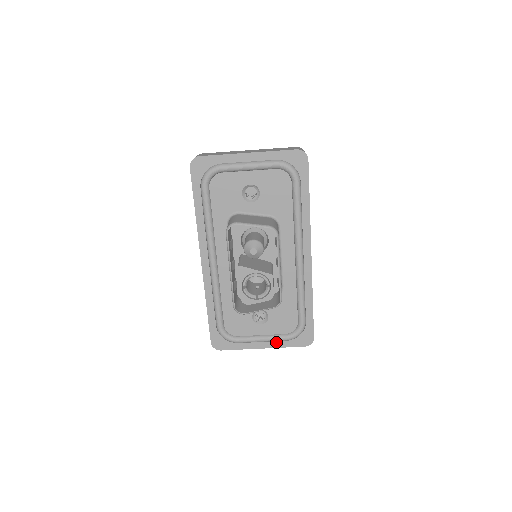
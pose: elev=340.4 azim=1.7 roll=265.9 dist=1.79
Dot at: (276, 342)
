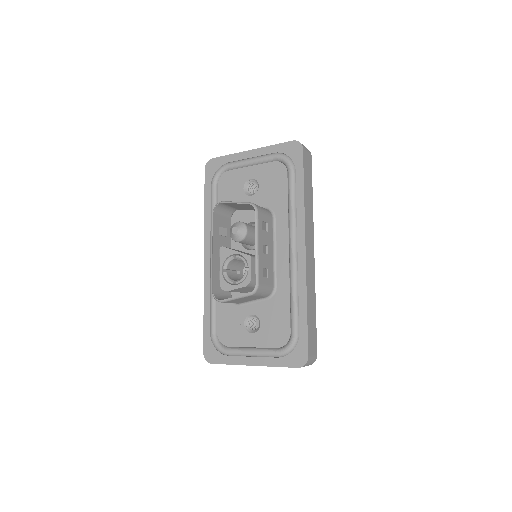
Dot at: (267, 358)
